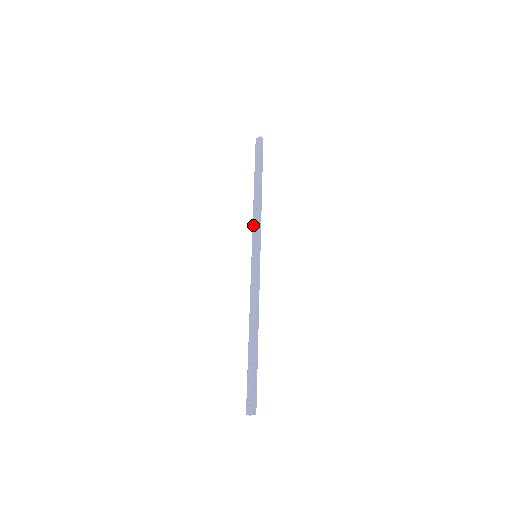
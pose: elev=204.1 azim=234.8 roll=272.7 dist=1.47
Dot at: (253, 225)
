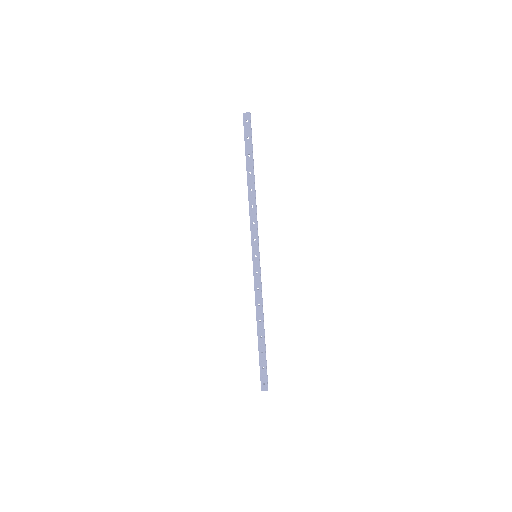
Dot at: (251, 224)
